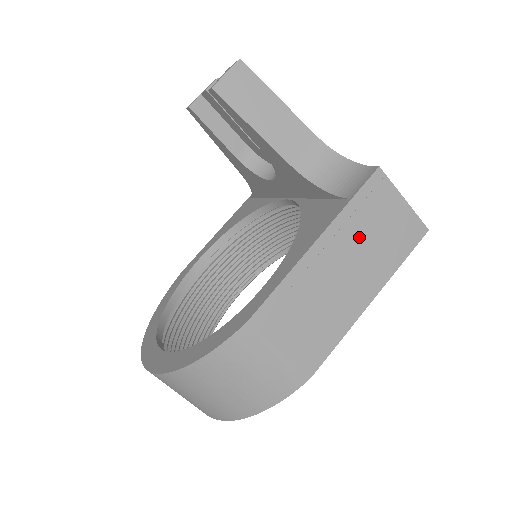
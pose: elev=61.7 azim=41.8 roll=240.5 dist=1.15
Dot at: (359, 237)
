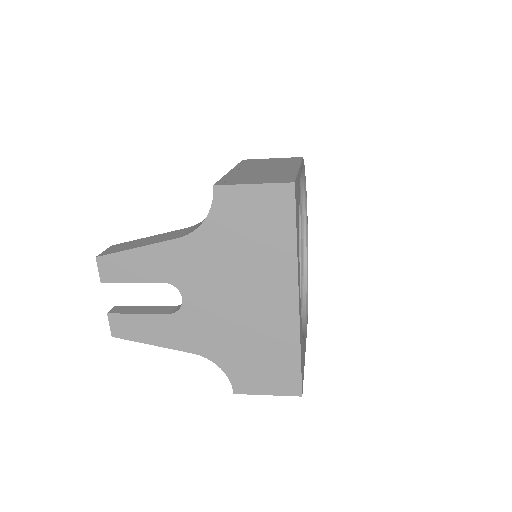
Dot at: occluded
